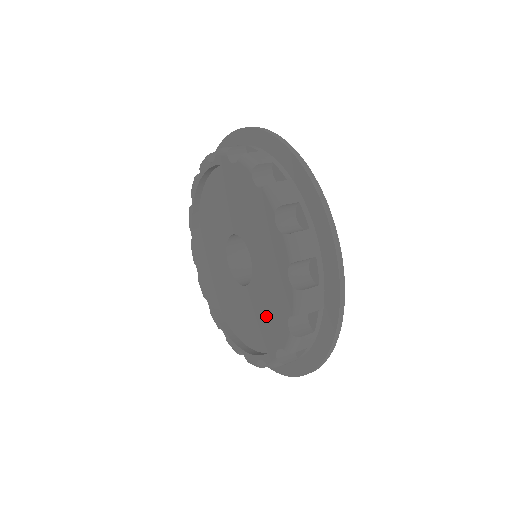
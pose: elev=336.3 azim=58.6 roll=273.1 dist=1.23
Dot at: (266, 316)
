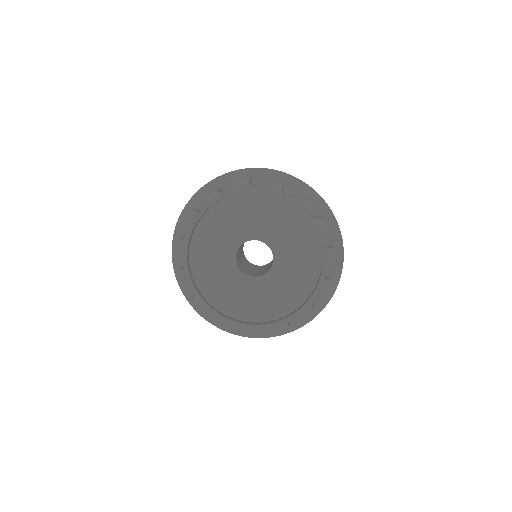
Dot at: (299, 250)
